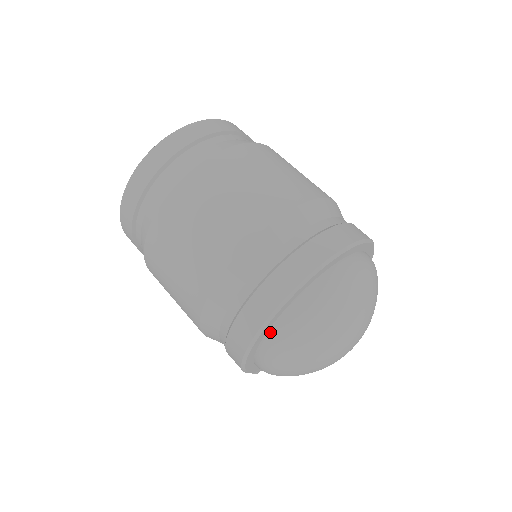
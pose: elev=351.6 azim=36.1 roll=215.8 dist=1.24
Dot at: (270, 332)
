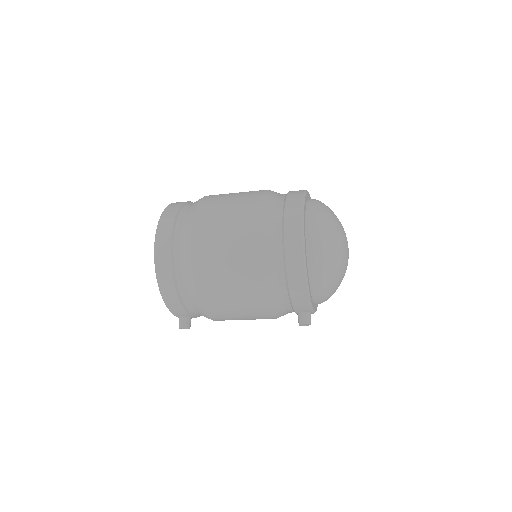
Dot at: (307, 235)
